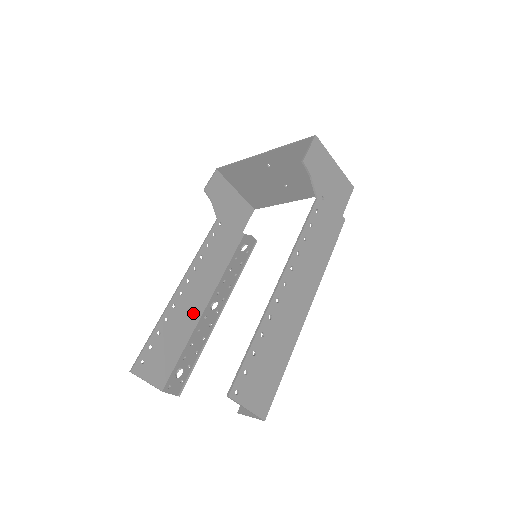
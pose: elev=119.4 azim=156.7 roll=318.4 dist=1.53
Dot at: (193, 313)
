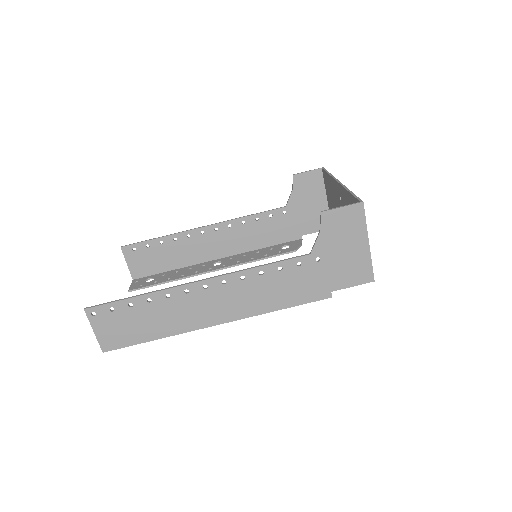
Dot at: (200, 254)
